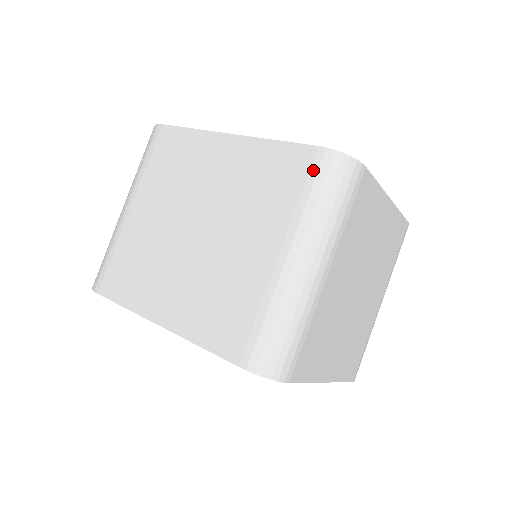
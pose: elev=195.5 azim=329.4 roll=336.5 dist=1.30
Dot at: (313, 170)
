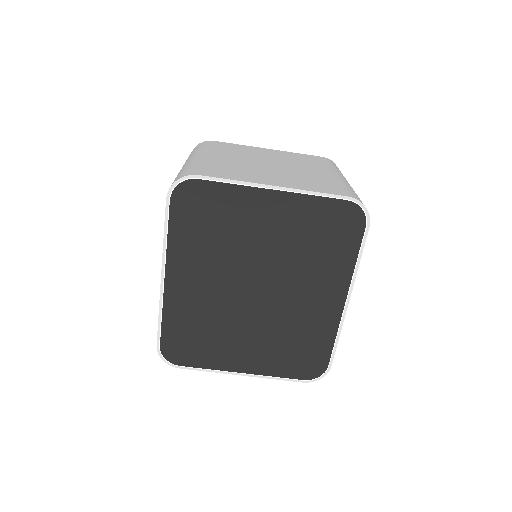
Dot at: occluded
